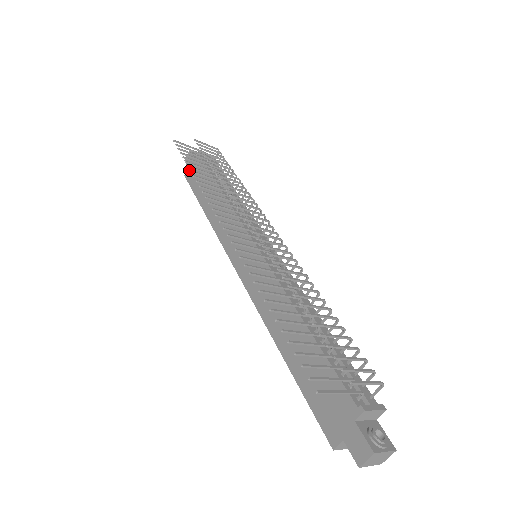
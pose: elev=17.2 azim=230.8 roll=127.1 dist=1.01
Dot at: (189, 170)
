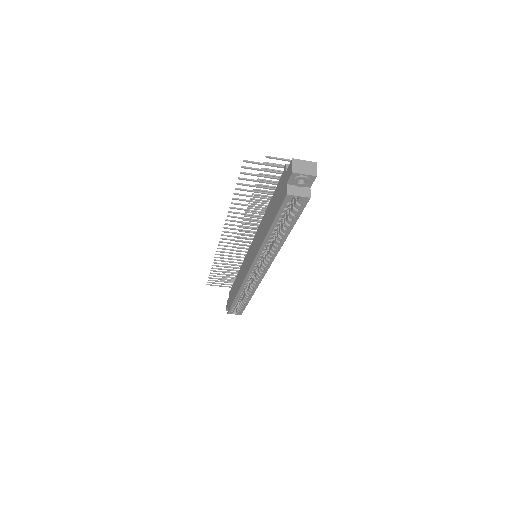
Dot at: (228, 306)
